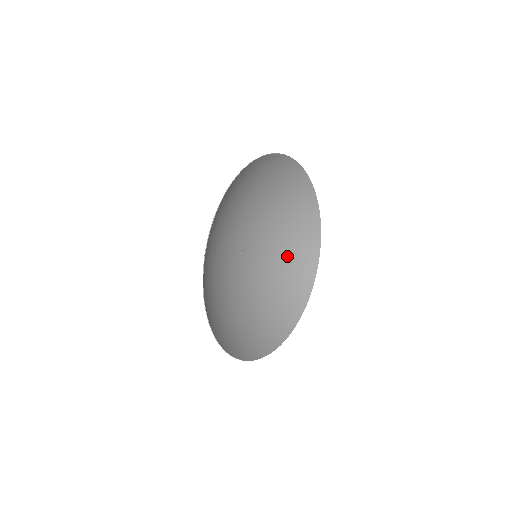
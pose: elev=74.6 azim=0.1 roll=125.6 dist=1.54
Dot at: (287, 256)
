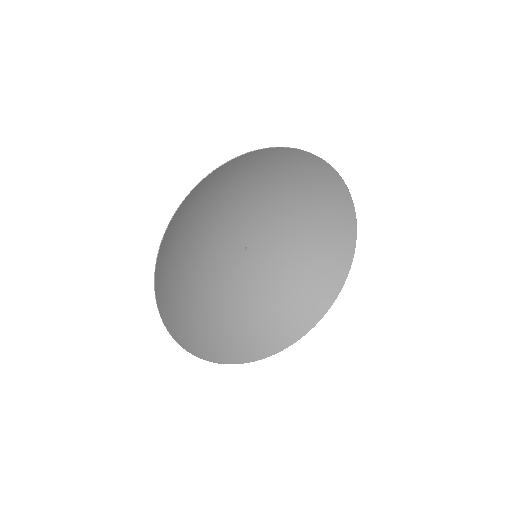
Dot at: (293, 290)
